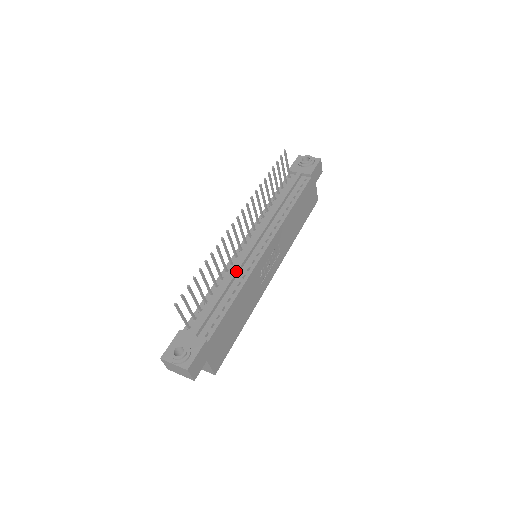
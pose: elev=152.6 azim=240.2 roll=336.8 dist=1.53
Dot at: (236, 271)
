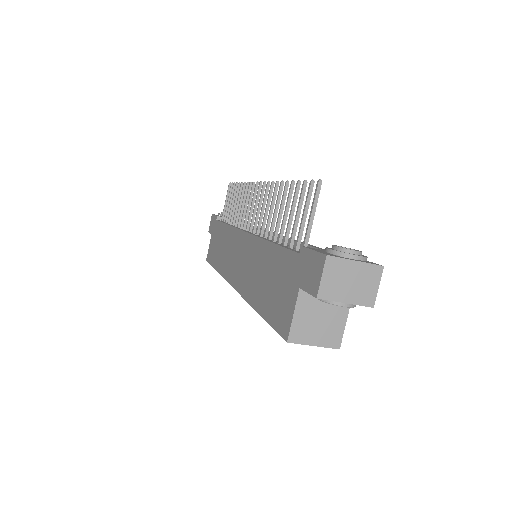
Dot at: occluded
